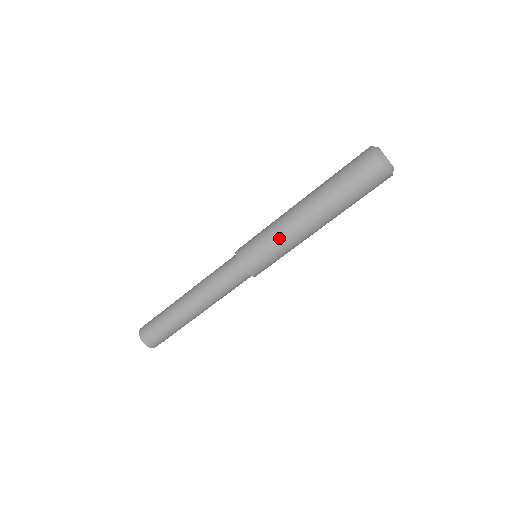
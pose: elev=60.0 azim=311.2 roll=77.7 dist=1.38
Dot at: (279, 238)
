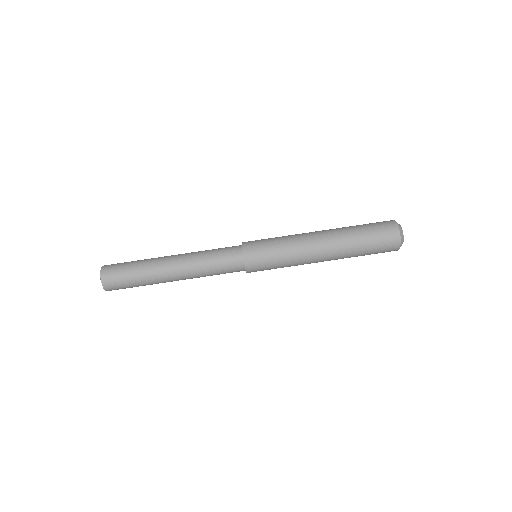
Dot at: (290, 254)
